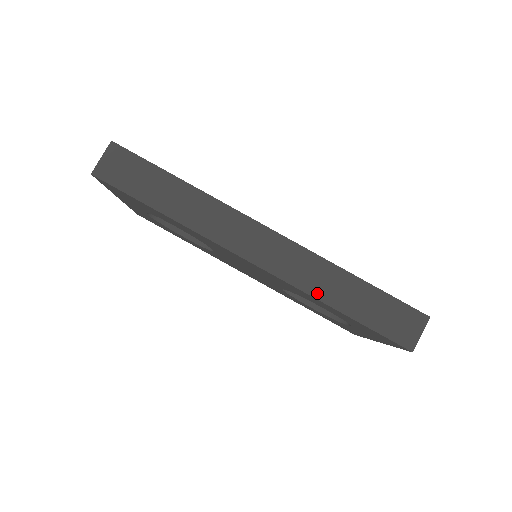
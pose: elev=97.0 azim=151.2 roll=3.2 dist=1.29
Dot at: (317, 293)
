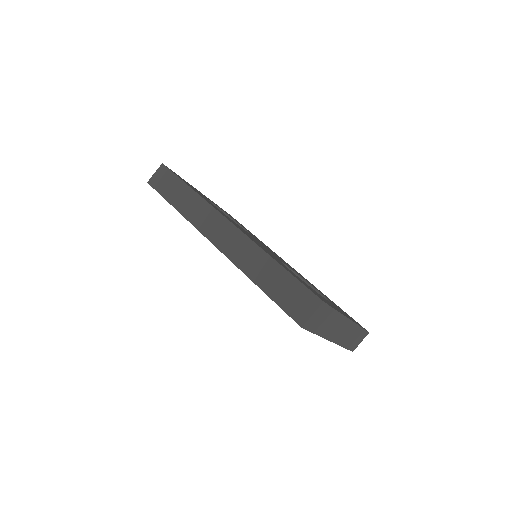
Dot at: (246, 269)
